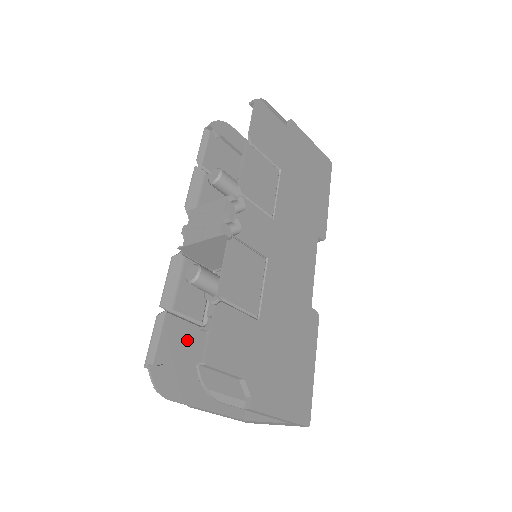
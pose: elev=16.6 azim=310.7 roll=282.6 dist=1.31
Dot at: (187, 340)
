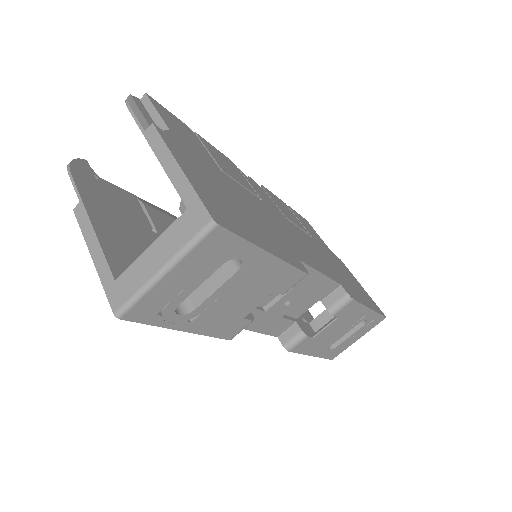
Dot at: (132, 213)
